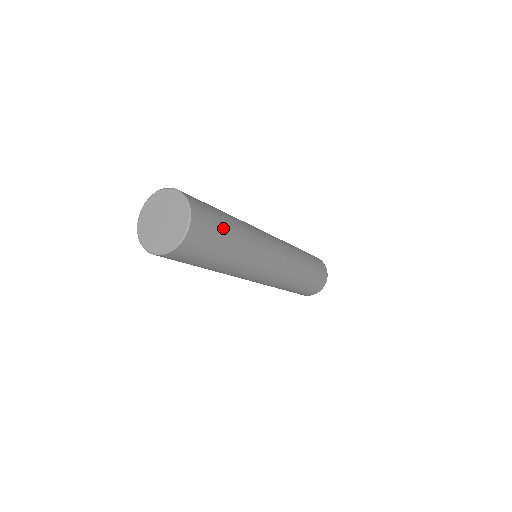
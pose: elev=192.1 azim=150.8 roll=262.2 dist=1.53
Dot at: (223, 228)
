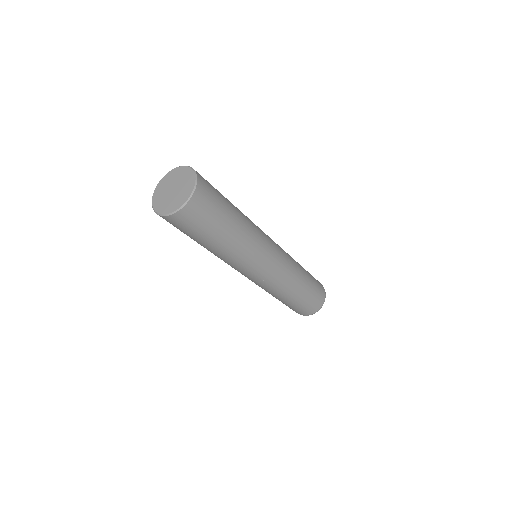
Dot at: (224, 202)
